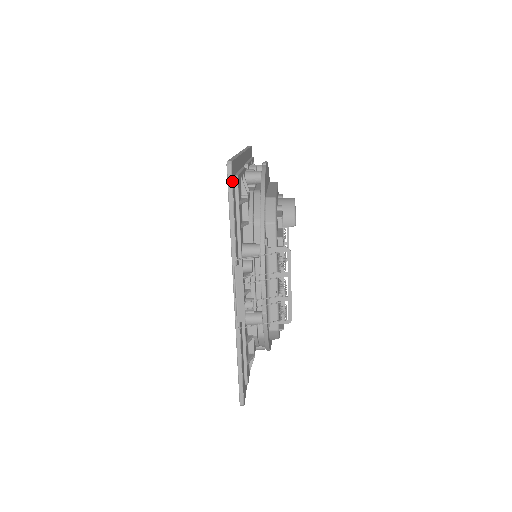
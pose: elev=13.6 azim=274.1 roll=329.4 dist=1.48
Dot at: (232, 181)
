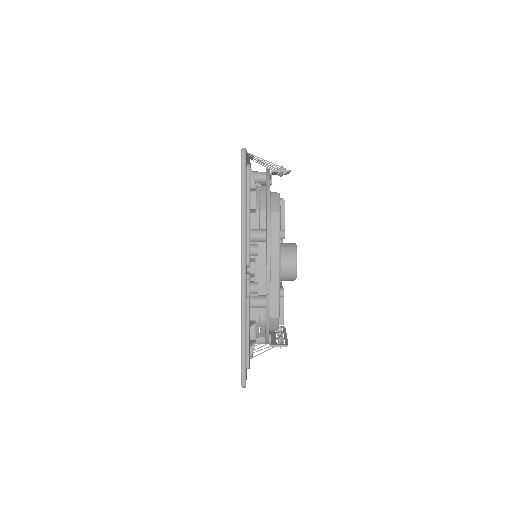
Dot at: occluded
